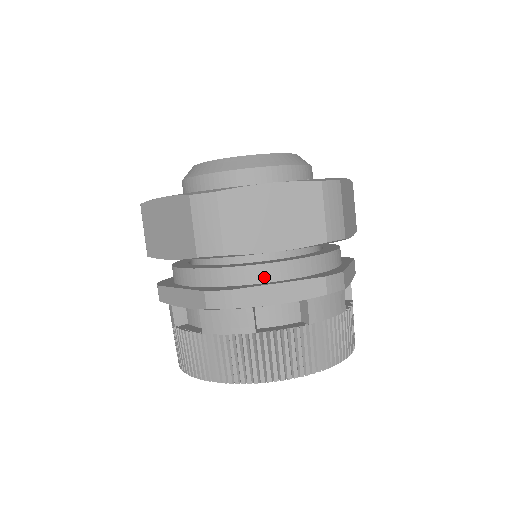
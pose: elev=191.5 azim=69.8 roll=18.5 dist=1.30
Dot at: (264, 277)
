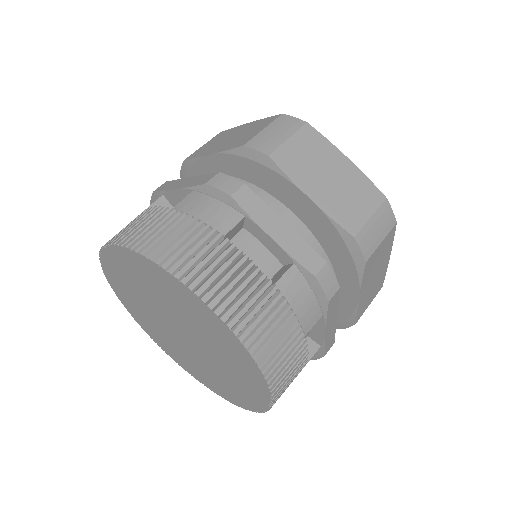
Dot at: occluded
